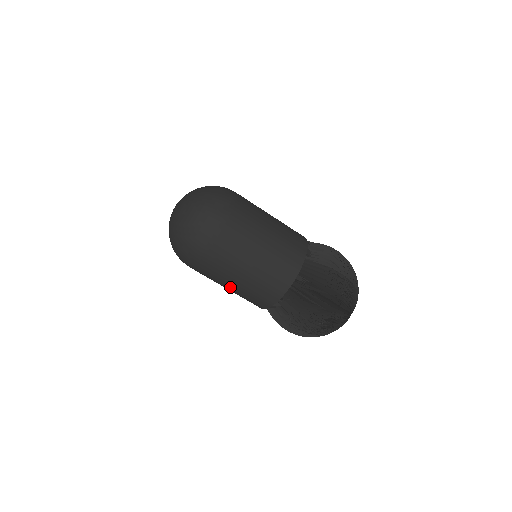
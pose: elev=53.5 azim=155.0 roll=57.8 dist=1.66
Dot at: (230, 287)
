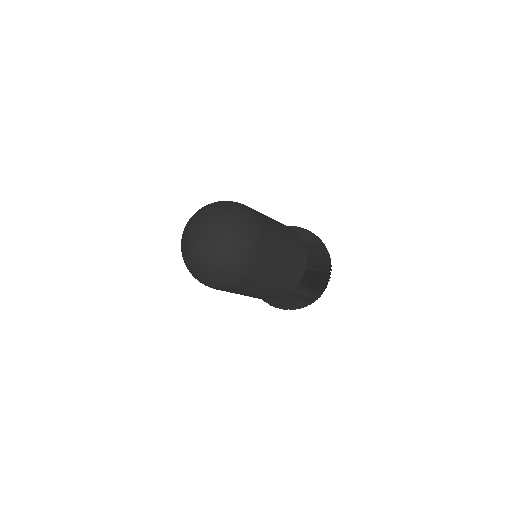
Dot at: (262, 291)
